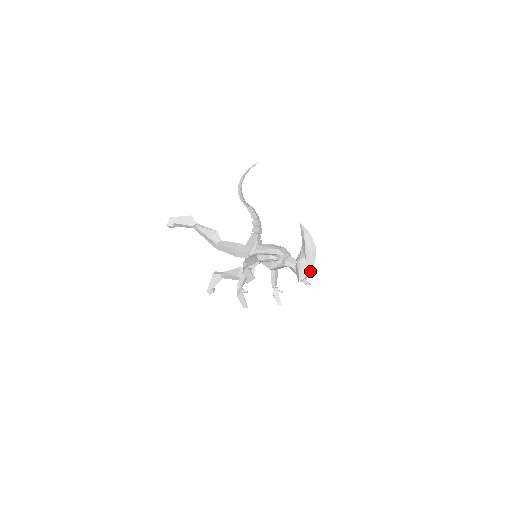
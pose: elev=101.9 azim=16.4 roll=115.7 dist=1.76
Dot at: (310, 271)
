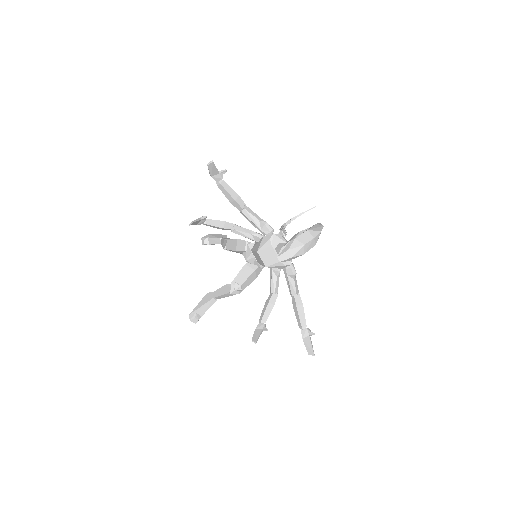
Dot at: (298, 249)
